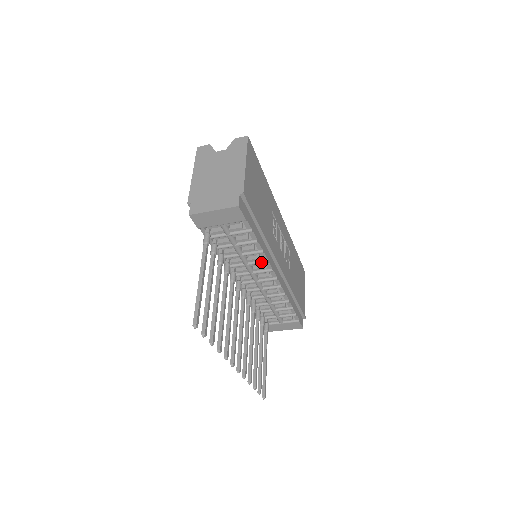
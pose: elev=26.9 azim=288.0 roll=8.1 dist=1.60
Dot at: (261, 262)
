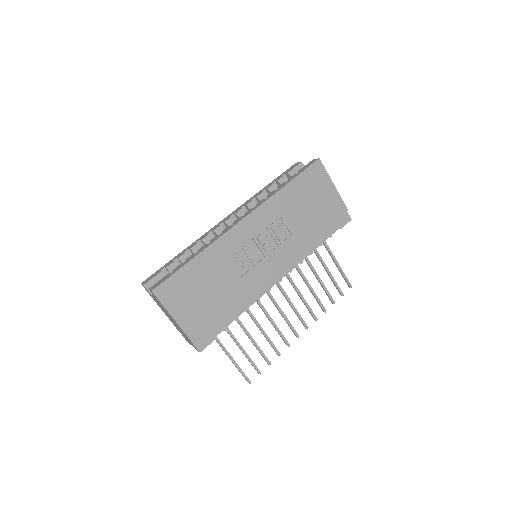
Dot at: occluded
